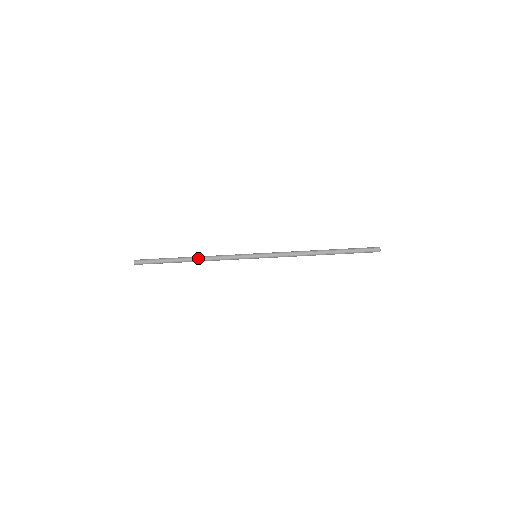
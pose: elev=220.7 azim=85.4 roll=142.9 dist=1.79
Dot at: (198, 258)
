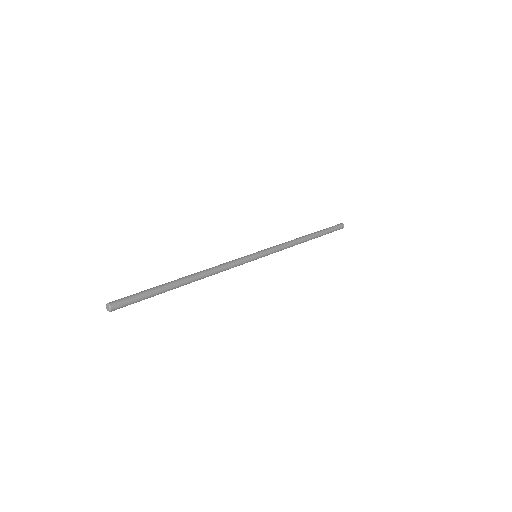
Dot at: (200, 276)
